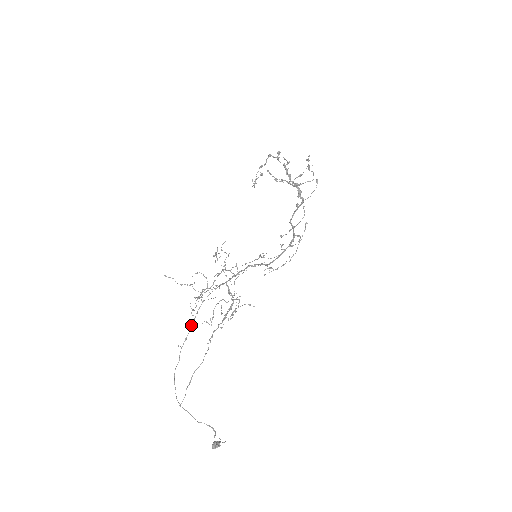
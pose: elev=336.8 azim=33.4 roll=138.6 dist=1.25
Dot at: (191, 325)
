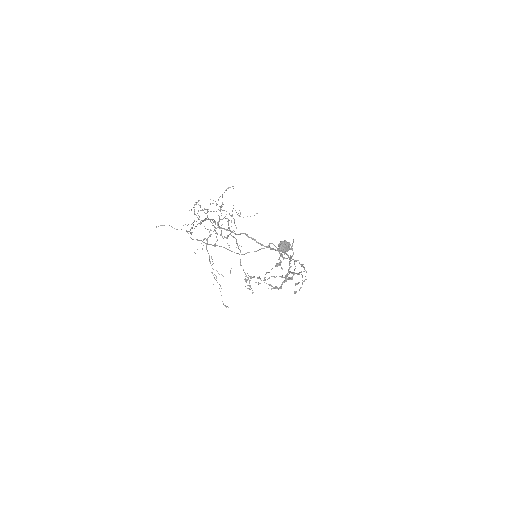
Dot at: occluded
